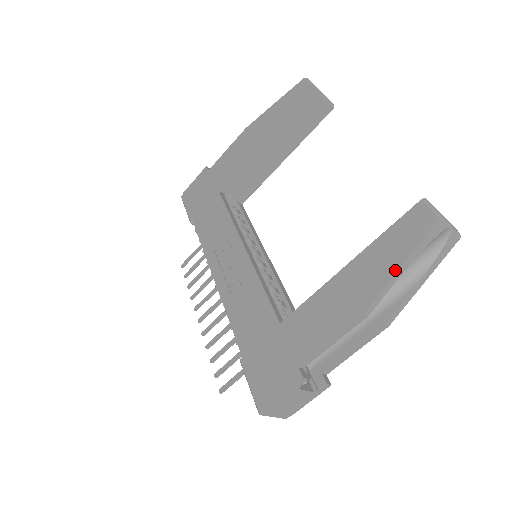
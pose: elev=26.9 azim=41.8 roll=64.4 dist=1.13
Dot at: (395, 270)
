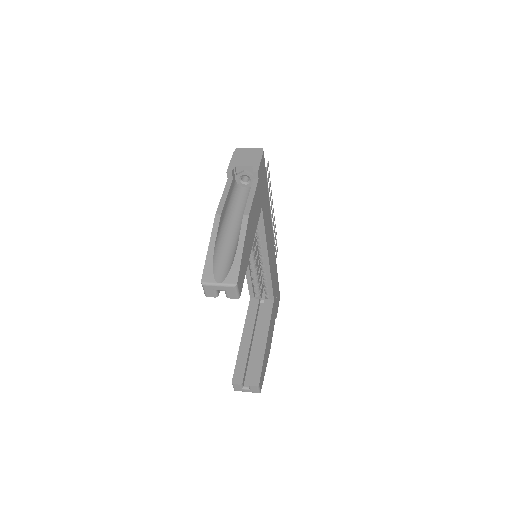
Dot at: occluded
